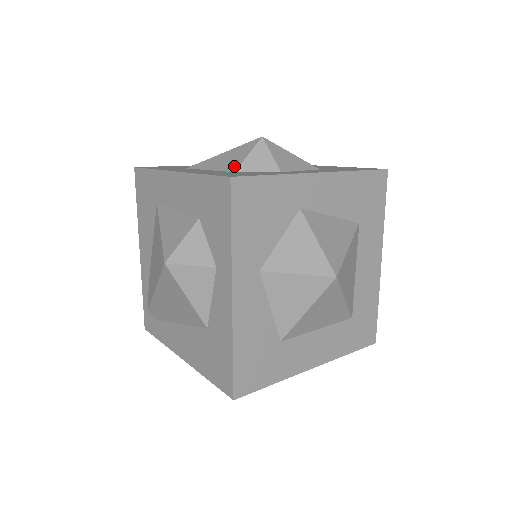
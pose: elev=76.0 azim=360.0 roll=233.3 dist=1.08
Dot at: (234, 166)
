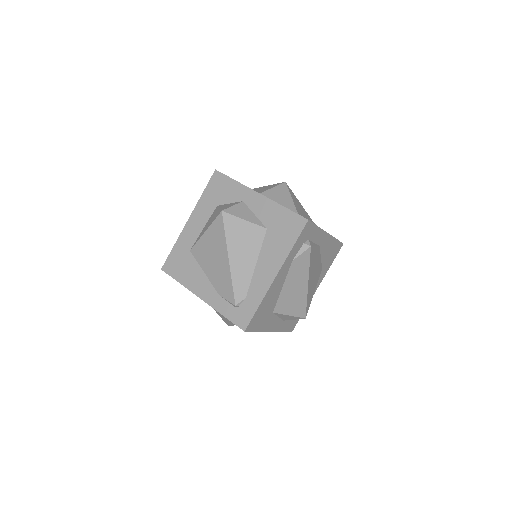
Dot at: occluded
